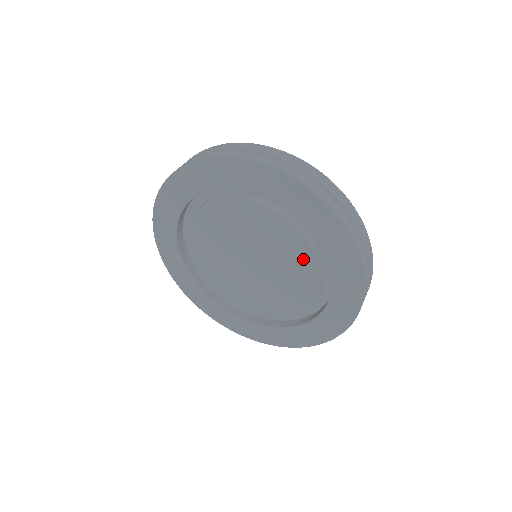
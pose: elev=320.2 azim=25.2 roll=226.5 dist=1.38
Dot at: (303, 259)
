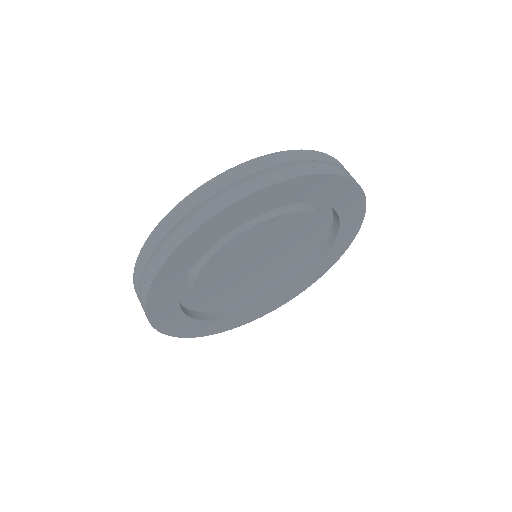
Dot at: (316, 230)
